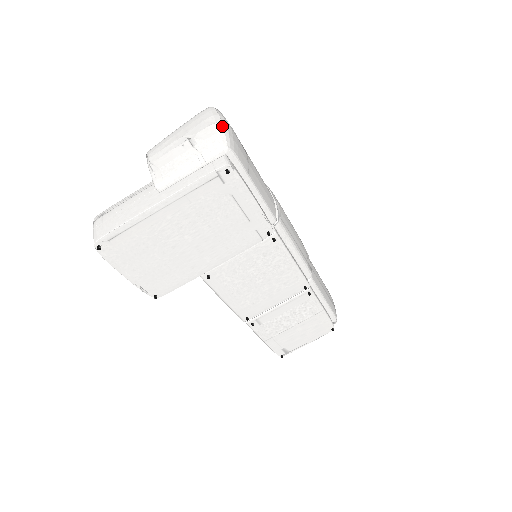
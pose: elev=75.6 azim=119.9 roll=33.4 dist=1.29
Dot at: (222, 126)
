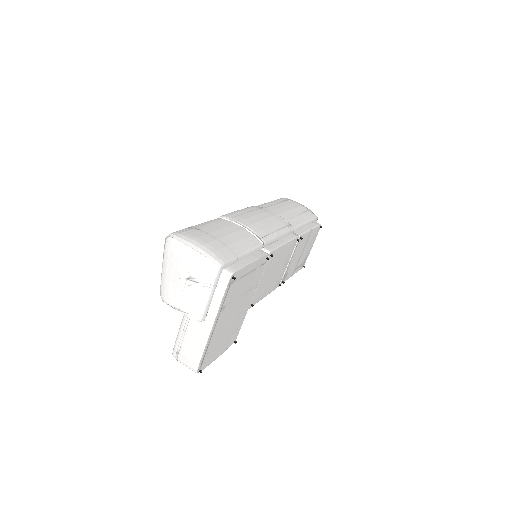
Dot at: (200, 254)
